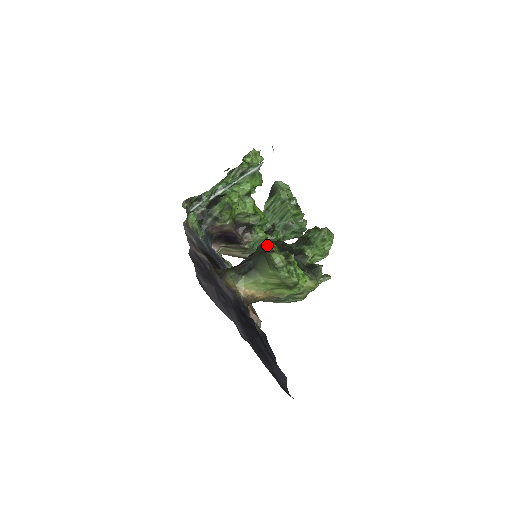
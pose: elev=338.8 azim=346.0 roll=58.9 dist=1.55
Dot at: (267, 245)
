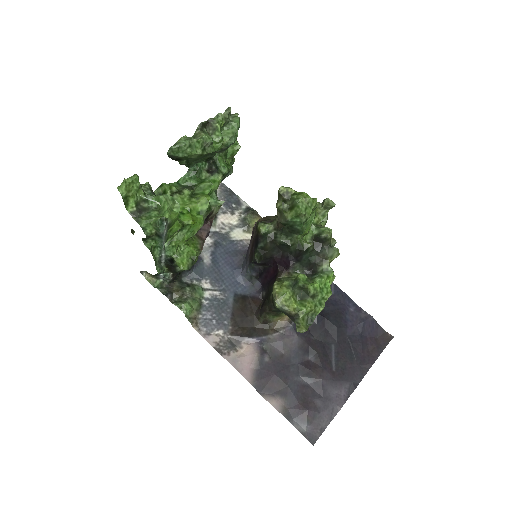
Dot at: (286, 314)
